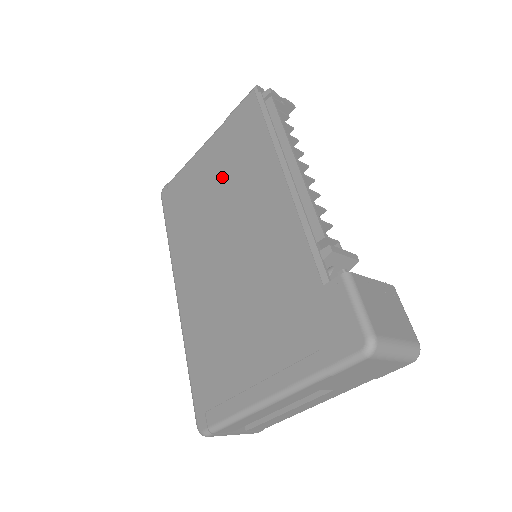
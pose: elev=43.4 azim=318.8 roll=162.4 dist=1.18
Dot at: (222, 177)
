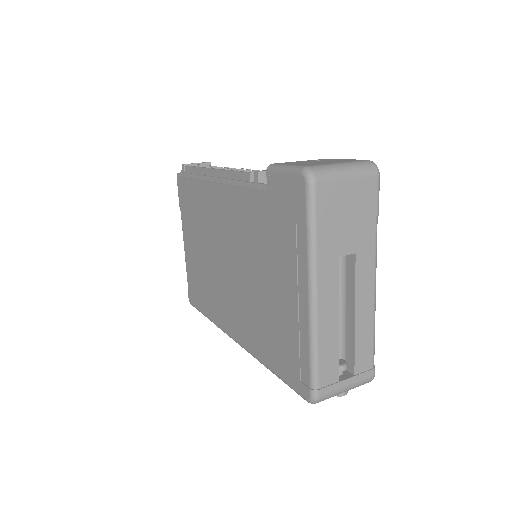
Dot at: (199, 238)
